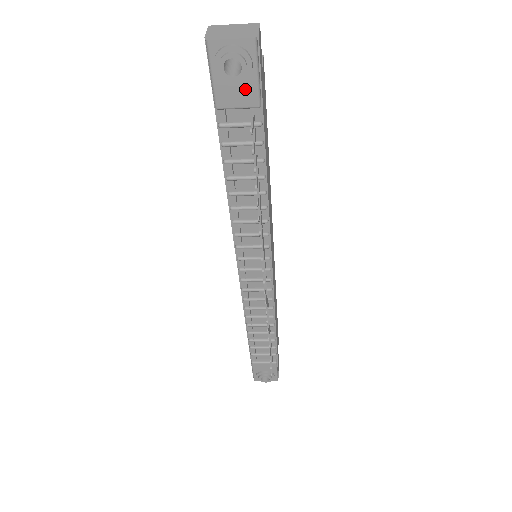
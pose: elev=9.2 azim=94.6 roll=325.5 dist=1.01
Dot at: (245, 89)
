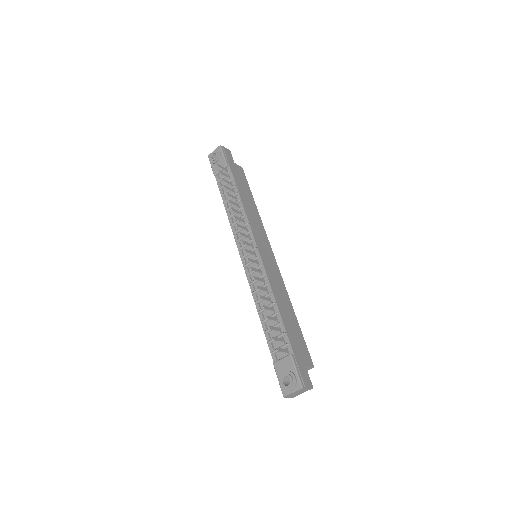
Dot at: (221, 162)
